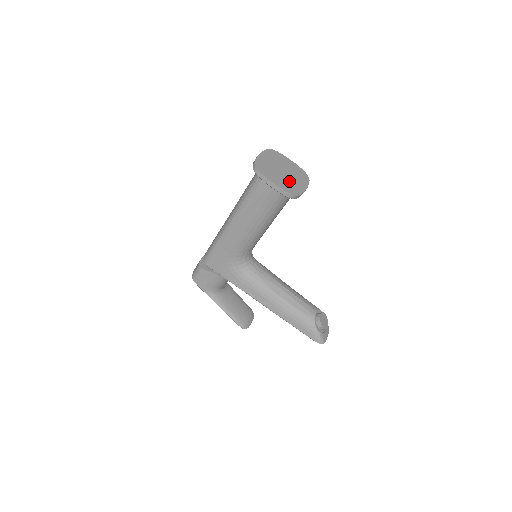
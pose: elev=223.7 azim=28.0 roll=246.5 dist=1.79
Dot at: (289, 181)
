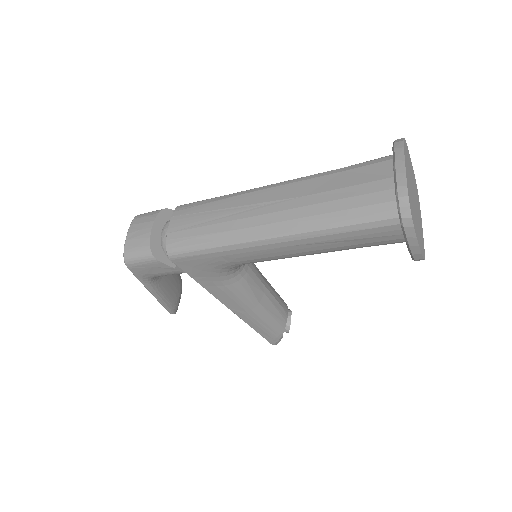
Dot at: (419, 224)
